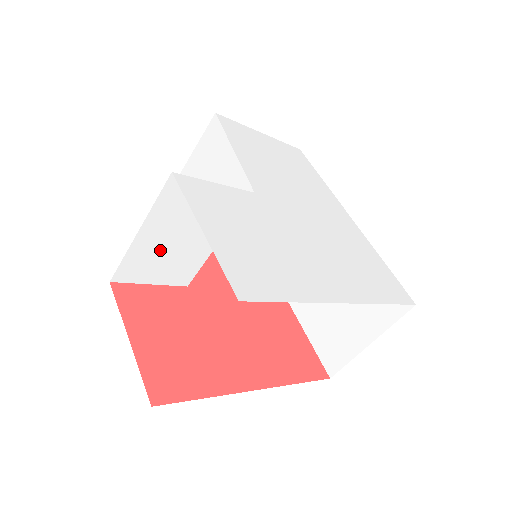
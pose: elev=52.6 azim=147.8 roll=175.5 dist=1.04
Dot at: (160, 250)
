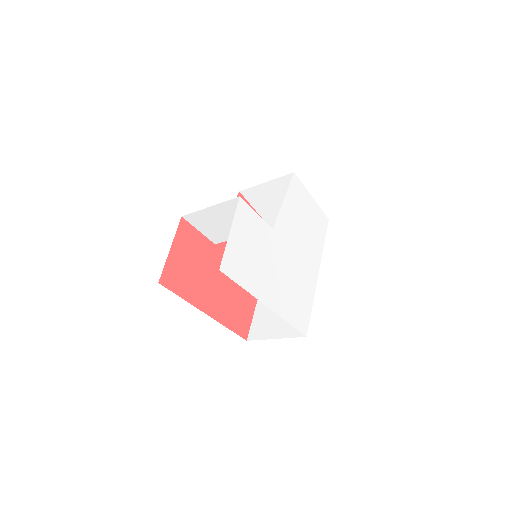
Dot at: (213, 220)
